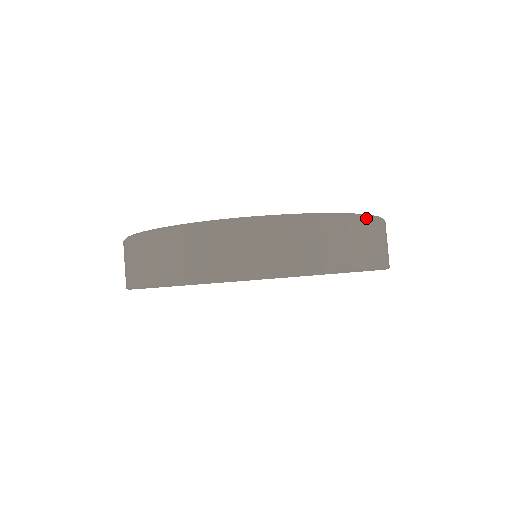
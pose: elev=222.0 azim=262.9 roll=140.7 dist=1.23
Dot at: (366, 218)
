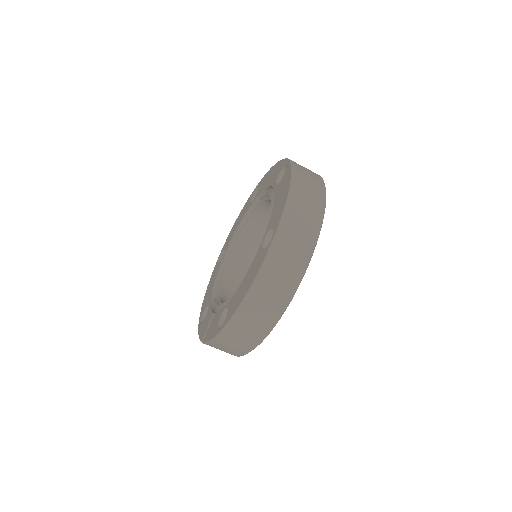
Dot at: (290, 199)
